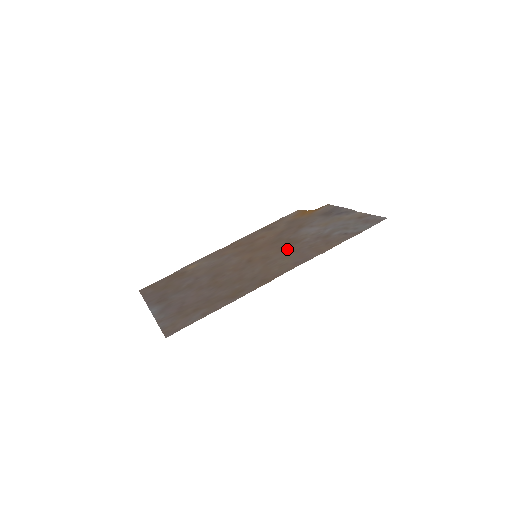
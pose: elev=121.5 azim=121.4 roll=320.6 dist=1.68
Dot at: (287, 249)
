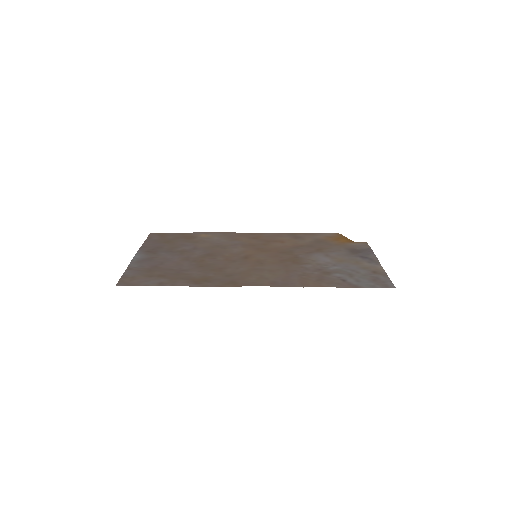
Dot at: (284, 265)
